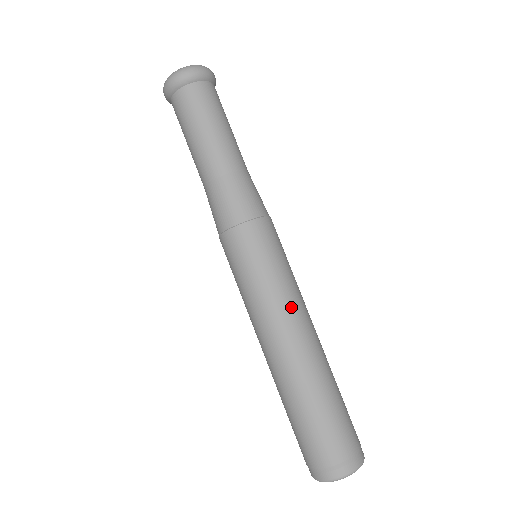
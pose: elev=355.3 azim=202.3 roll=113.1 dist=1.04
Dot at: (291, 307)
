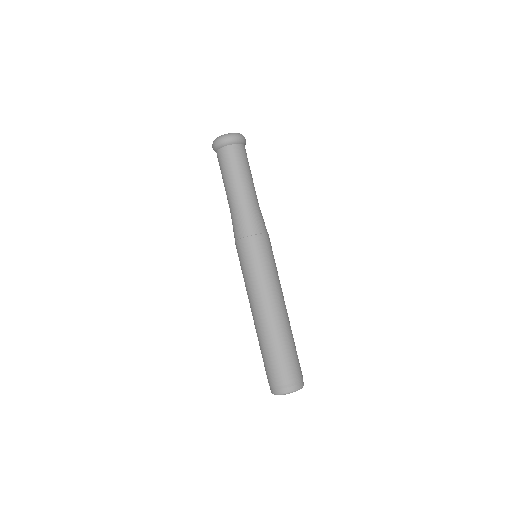
Dot at: (280, 288)
